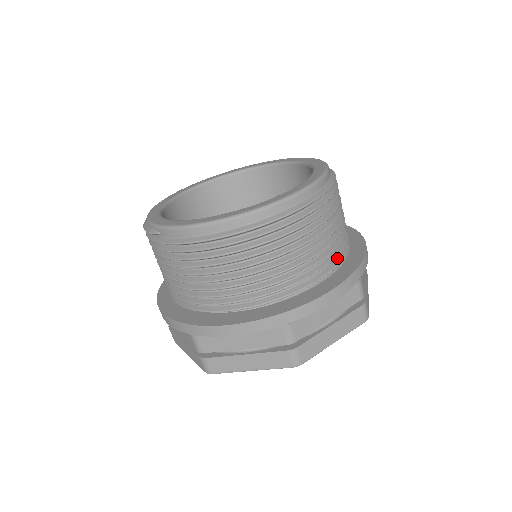
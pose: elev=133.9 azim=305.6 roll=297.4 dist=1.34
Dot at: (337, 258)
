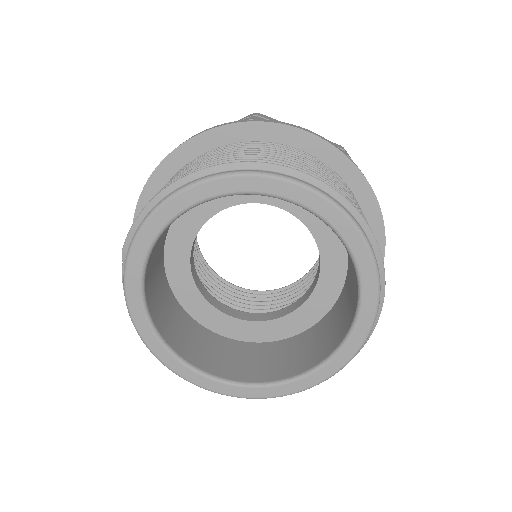
Dot at: occluded
